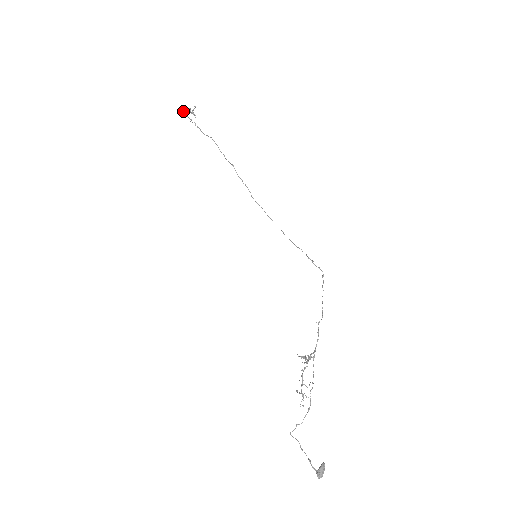
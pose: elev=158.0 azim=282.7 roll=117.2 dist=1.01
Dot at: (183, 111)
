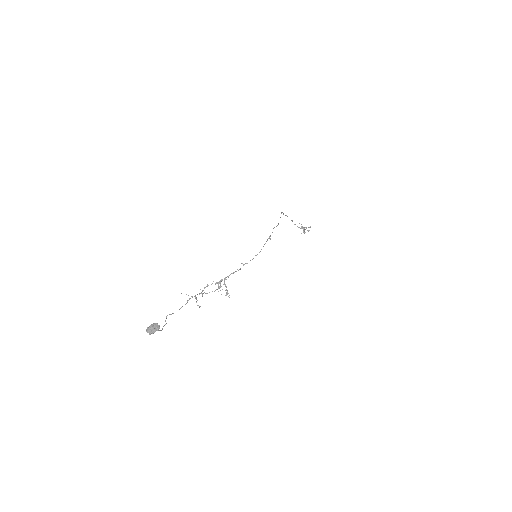
Dot at: (305, 232)
